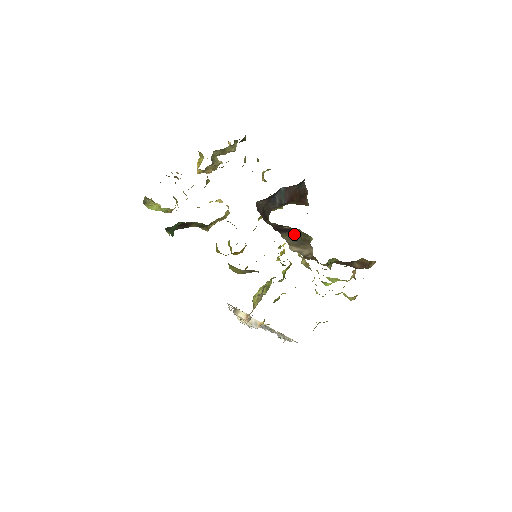
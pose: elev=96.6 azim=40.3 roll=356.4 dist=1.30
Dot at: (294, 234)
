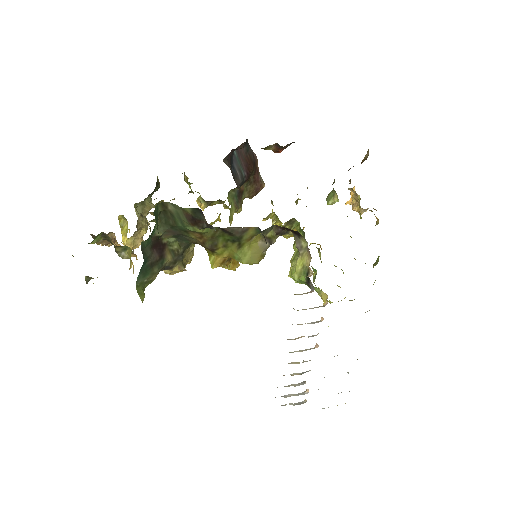
Dot at: occluded
